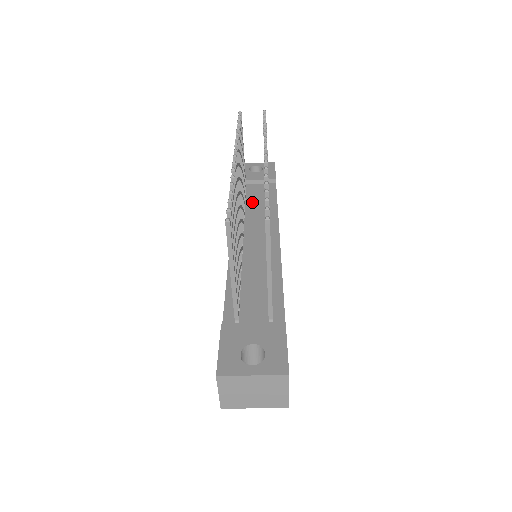
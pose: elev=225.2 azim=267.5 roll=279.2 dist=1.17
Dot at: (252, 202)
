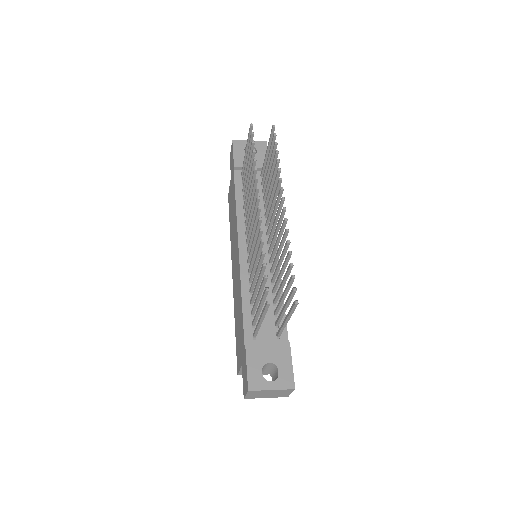
Dot at: occluded
